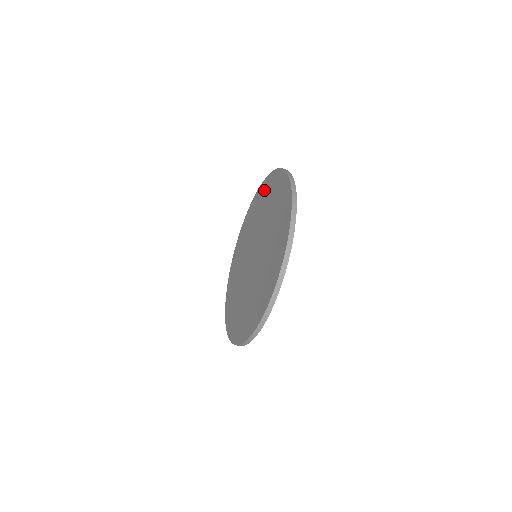
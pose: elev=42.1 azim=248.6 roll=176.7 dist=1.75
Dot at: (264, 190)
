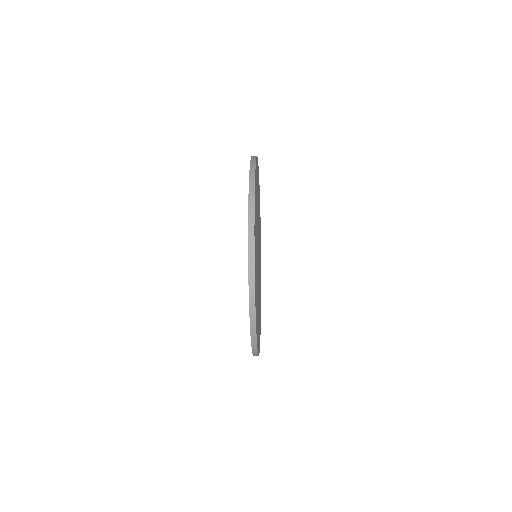
Dot at: occluded
